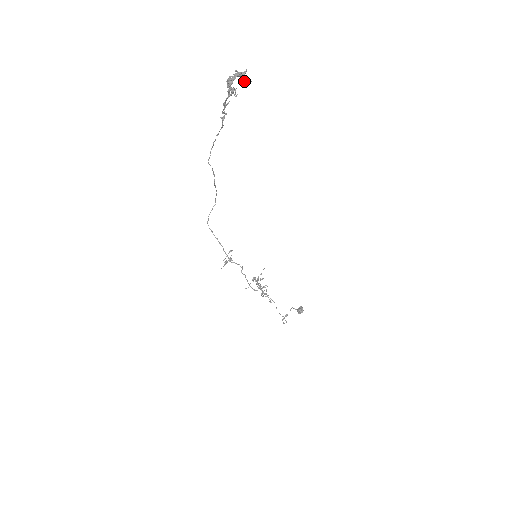
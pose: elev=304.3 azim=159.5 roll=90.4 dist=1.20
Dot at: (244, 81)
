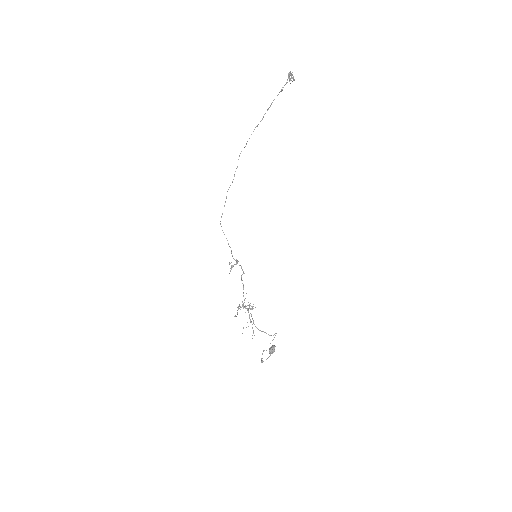
Dot at: occluded
